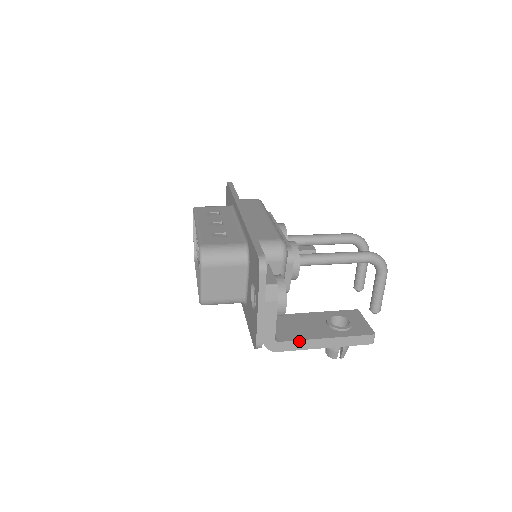
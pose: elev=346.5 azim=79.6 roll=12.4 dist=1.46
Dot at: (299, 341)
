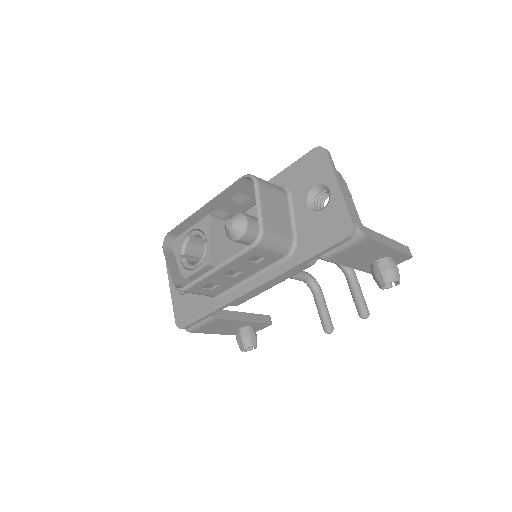
Dot at: (375, 232)
